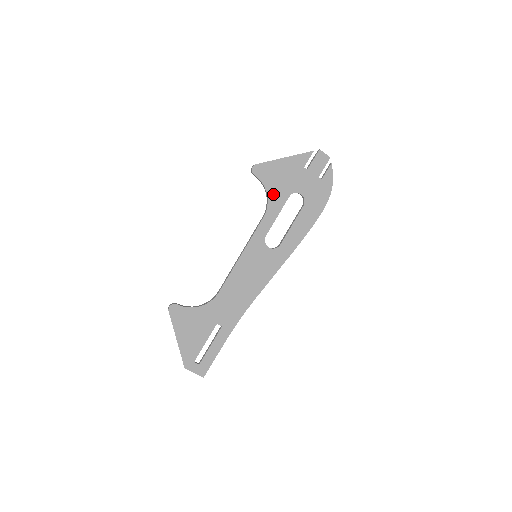
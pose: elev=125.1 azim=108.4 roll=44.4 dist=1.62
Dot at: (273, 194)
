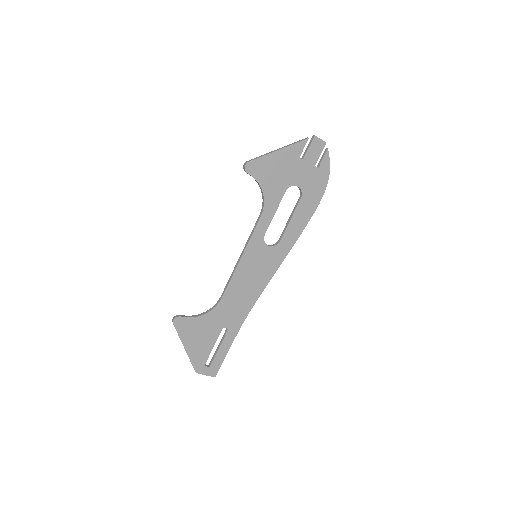
Dot at: (269, 191)
